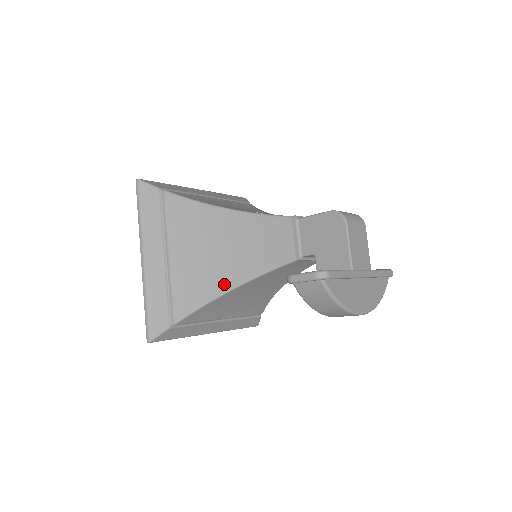
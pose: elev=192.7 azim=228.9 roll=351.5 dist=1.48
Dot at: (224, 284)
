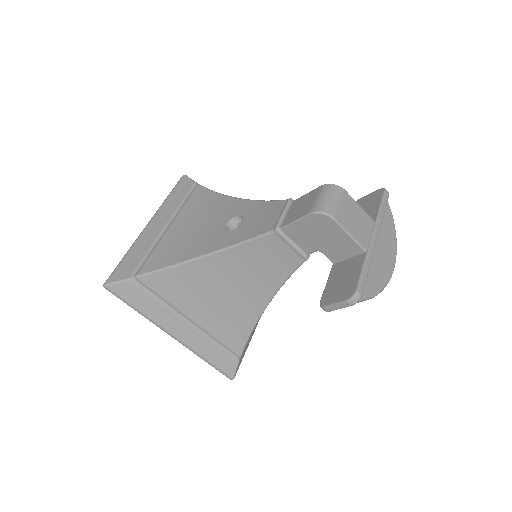
Dot at: (255, 309)
